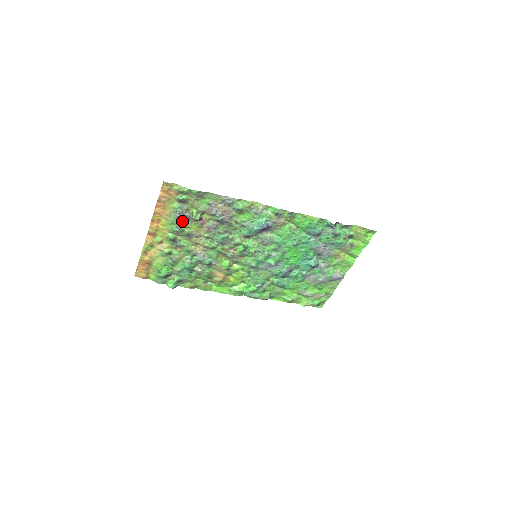
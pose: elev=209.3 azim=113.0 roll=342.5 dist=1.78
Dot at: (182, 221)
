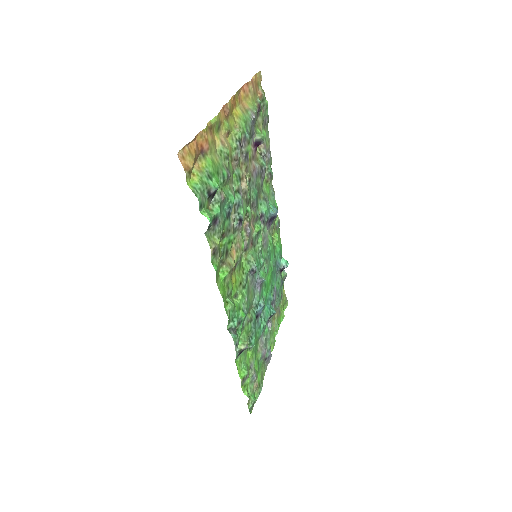
Dot at: (251, 130)
